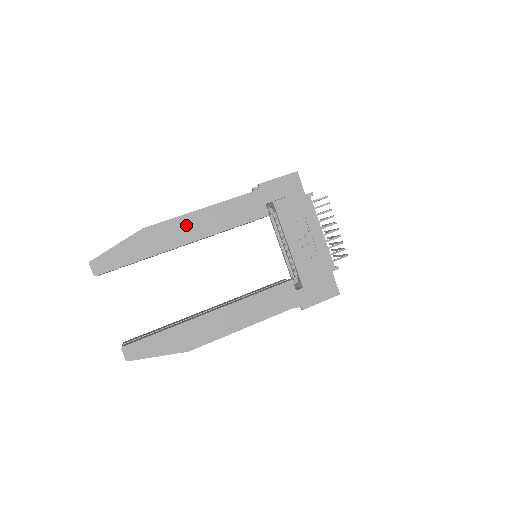
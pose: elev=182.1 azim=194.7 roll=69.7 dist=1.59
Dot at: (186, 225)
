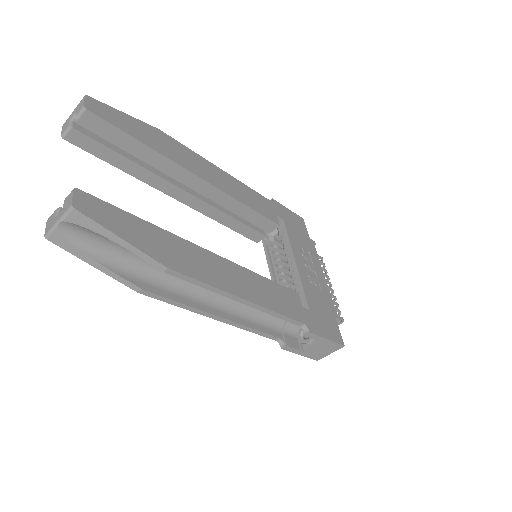
Dot at: (203, 165)
